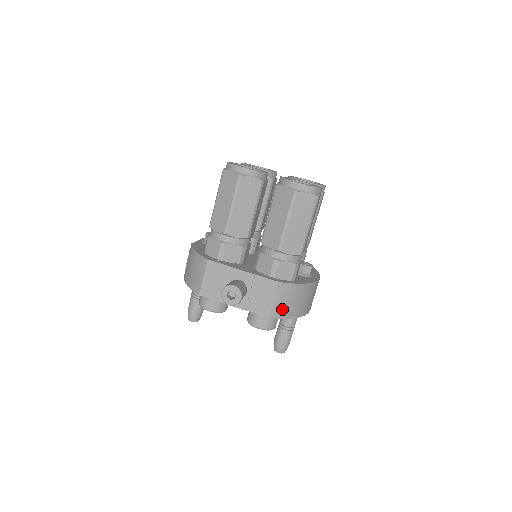
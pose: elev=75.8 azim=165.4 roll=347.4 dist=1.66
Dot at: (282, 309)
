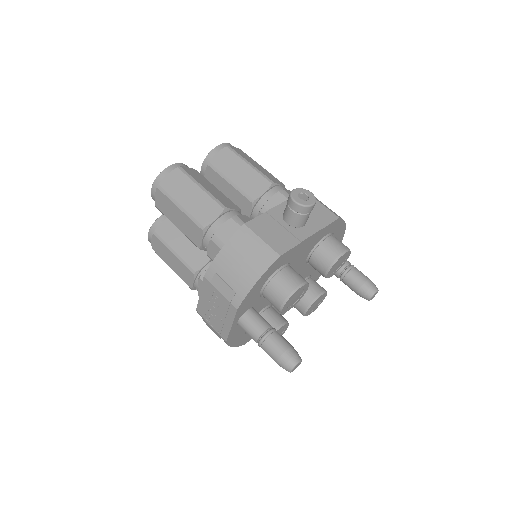
Dot at: (334, 212)
